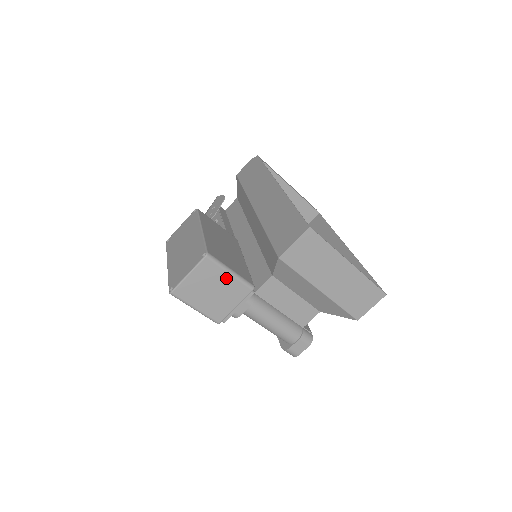
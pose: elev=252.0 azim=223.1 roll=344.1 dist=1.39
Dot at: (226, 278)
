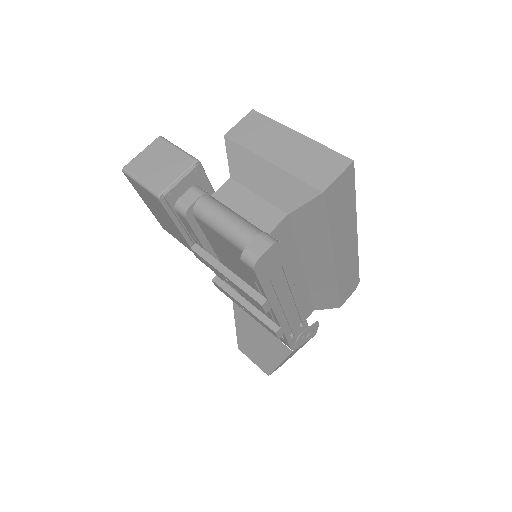
Dot at: (173, 152)
